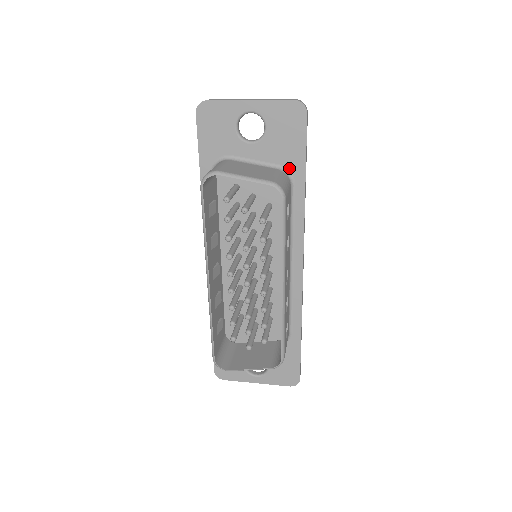
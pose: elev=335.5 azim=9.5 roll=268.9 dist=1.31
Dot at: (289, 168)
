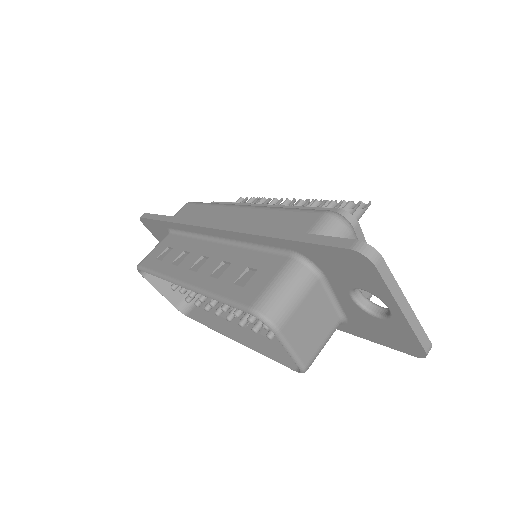
Dot at: (349, 324)
